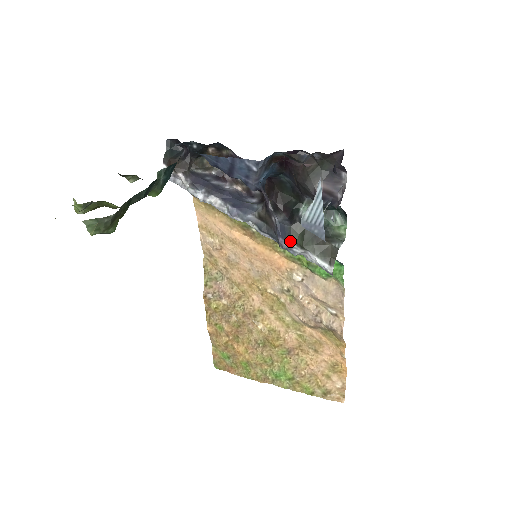
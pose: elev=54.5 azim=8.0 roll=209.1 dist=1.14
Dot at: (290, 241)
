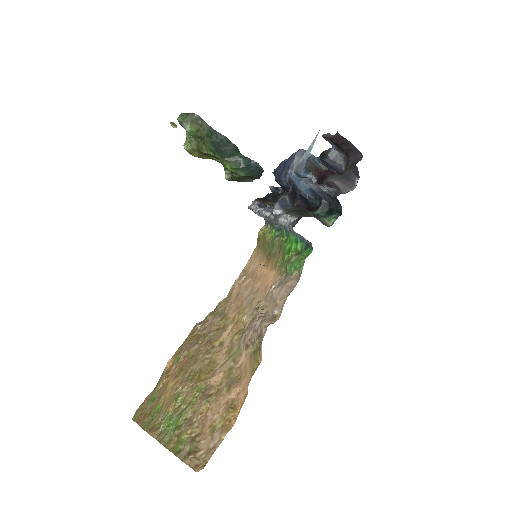
Dot at: (283, 210)
